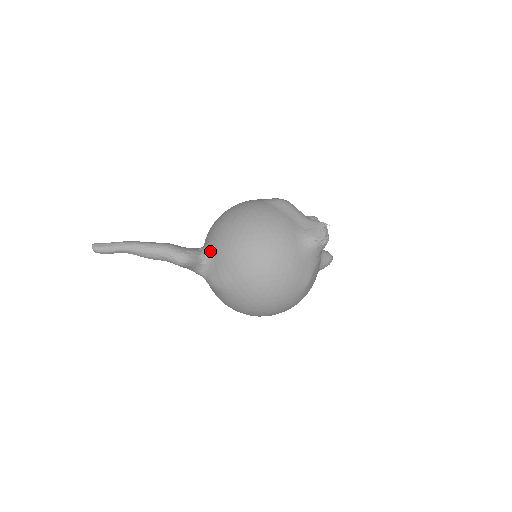
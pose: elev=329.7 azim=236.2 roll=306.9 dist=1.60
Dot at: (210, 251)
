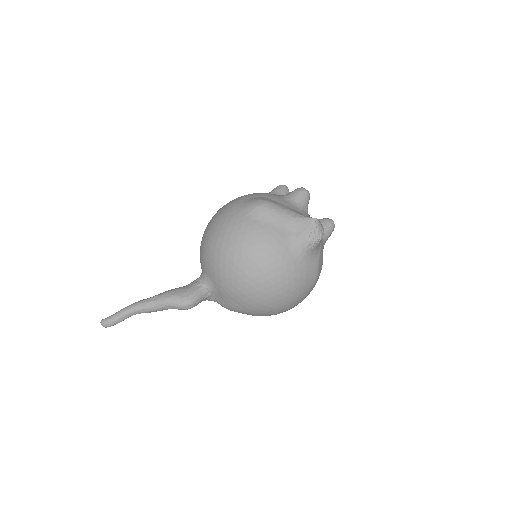
Dot at: (210, 284)
